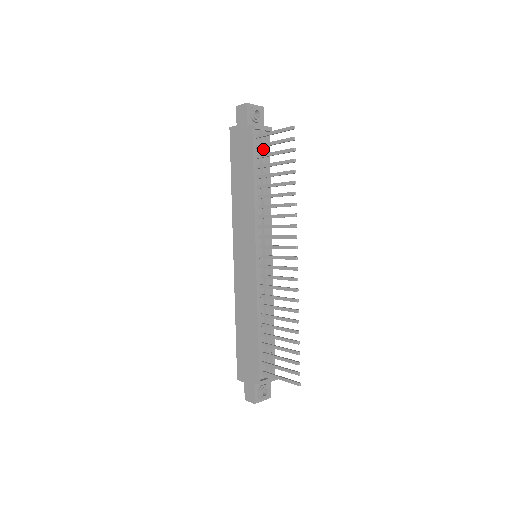
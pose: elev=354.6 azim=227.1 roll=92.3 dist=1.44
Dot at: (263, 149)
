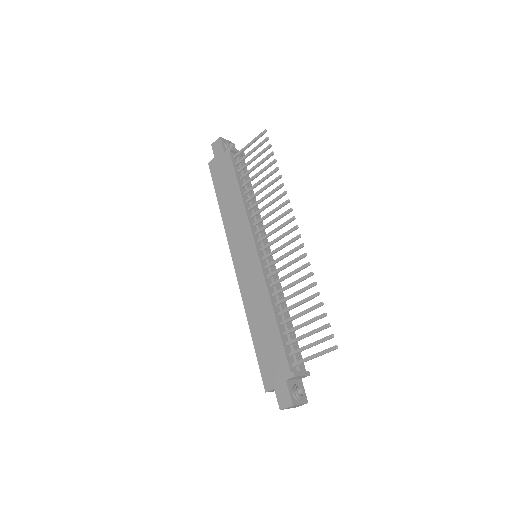
Dot at: occluded
